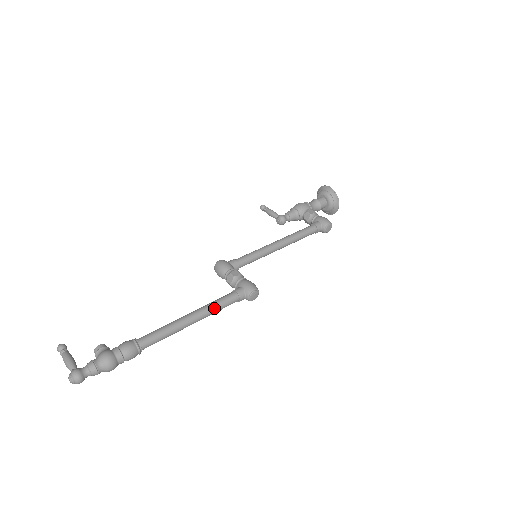
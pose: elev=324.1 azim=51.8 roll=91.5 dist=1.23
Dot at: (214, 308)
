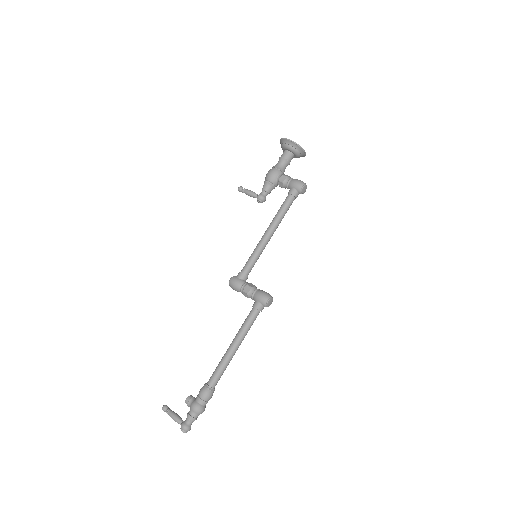
Dot at: (246, 331)
